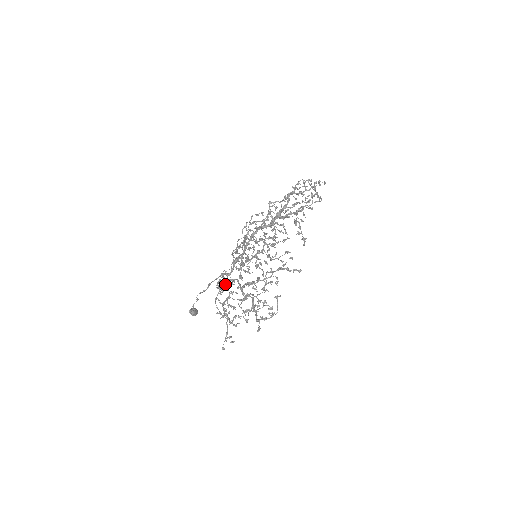
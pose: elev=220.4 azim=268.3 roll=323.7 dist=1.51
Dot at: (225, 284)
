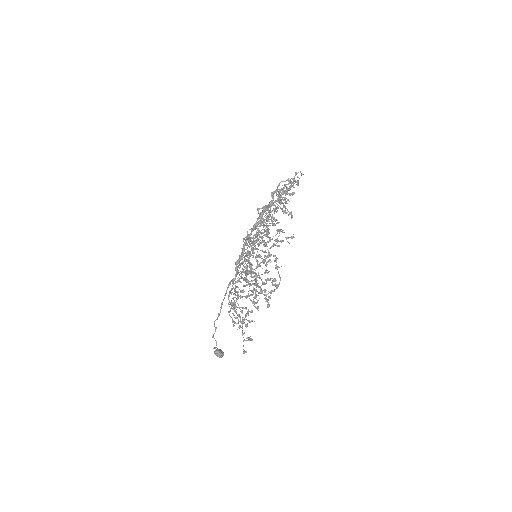
Dot at: occluded
